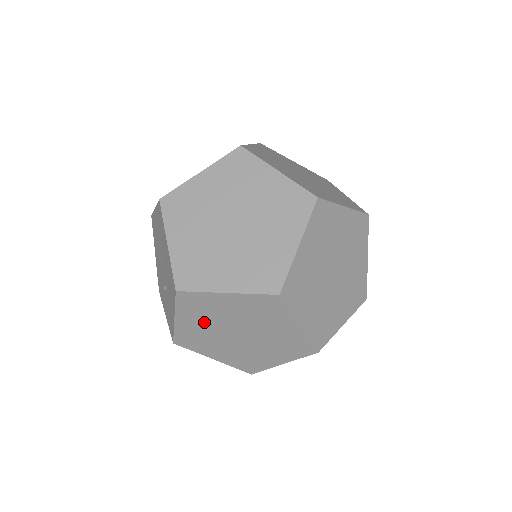
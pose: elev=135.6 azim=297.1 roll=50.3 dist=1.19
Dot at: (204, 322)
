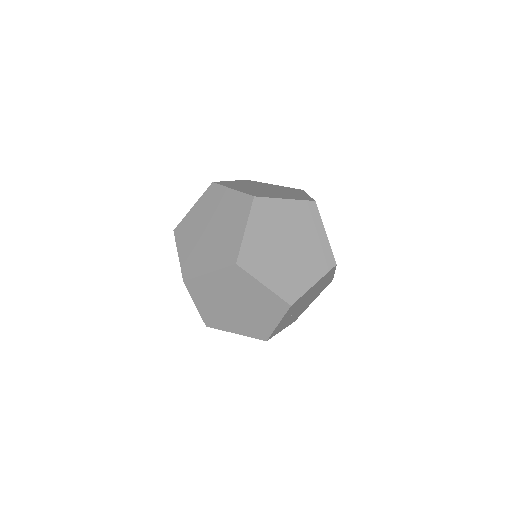
Dot at: (211, 301)
